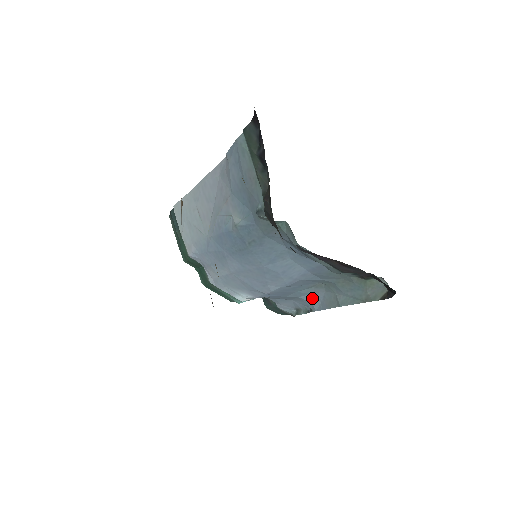
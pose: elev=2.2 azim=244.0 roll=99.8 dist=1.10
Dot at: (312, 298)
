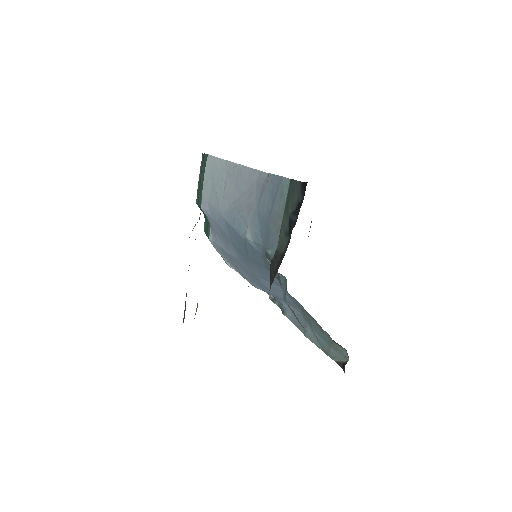
Dot at: (288, 307)
